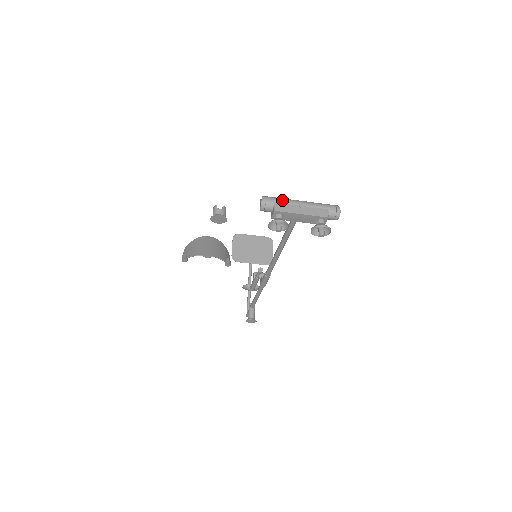
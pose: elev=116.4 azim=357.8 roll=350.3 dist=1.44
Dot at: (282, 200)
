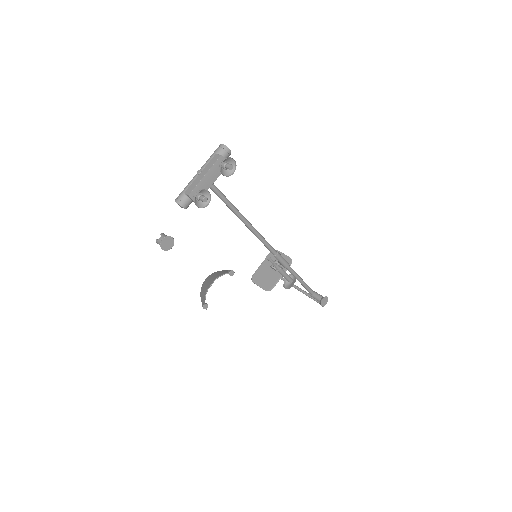
Dot at: (186, 186)
